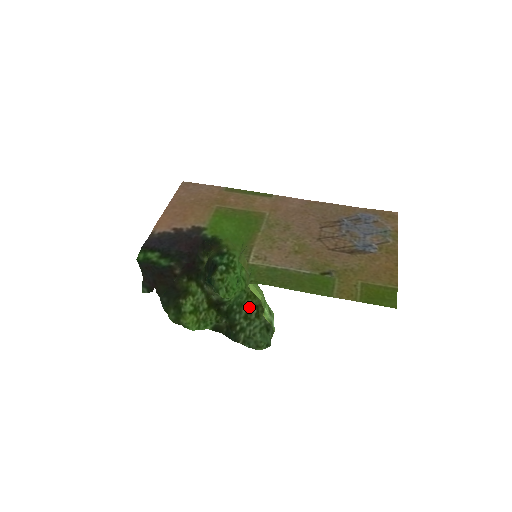
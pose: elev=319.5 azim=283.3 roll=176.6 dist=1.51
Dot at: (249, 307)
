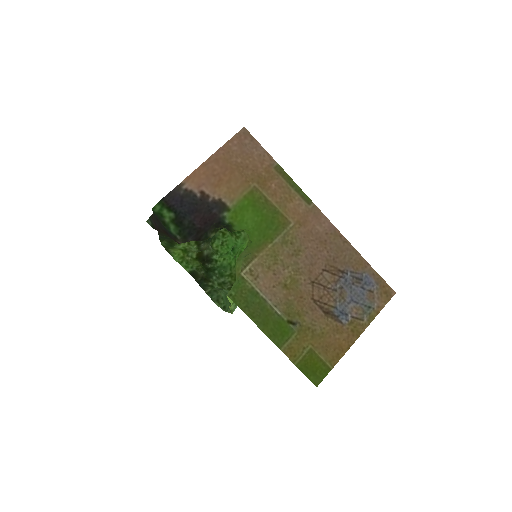
Dot at: (226, 282)
